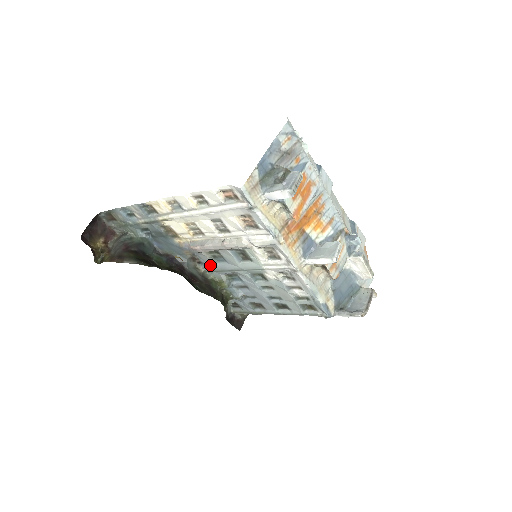
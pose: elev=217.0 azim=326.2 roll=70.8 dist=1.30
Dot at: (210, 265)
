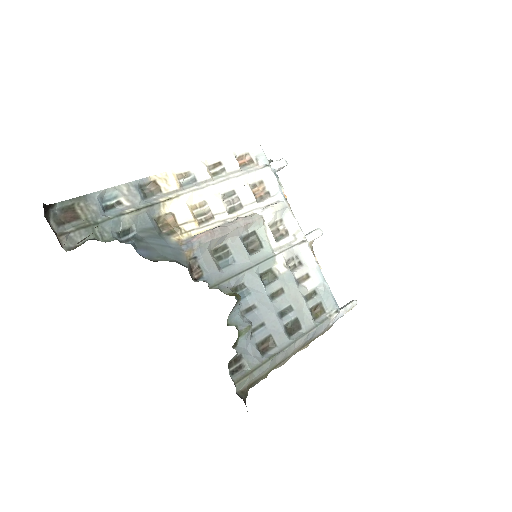
Dot at: (213, 275)
